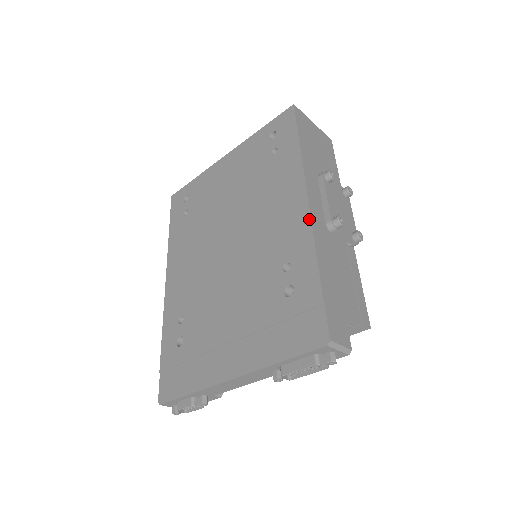
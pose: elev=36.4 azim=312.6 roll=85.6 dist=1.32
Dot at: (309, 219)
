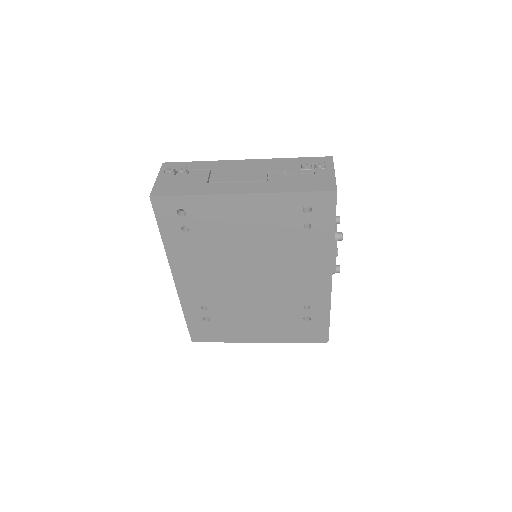
Dot at: (330, 290)
